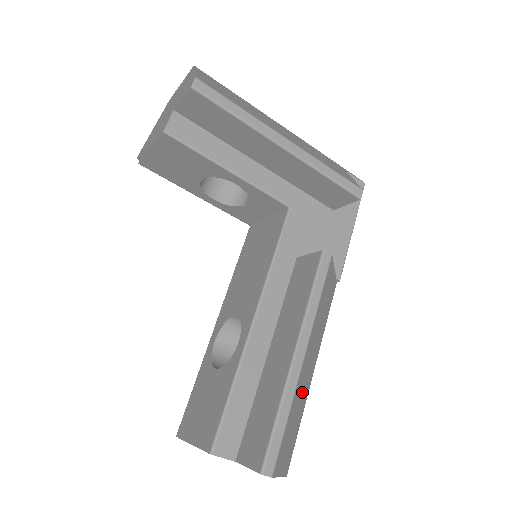
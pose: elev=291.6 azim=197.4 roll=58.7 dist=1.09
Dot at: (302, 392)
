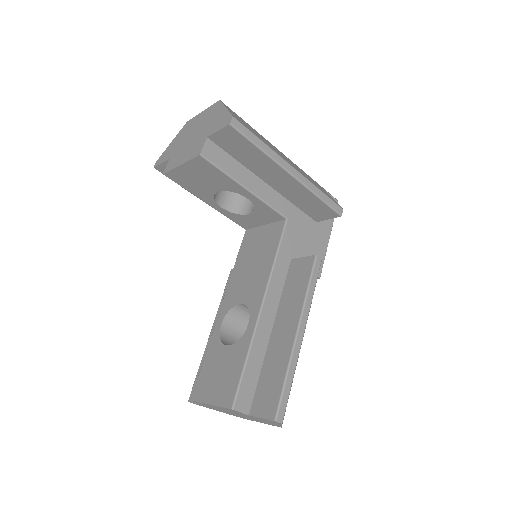
Dot at: occluded
